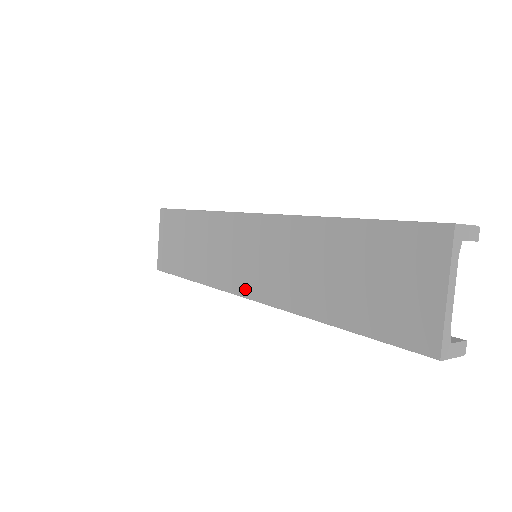
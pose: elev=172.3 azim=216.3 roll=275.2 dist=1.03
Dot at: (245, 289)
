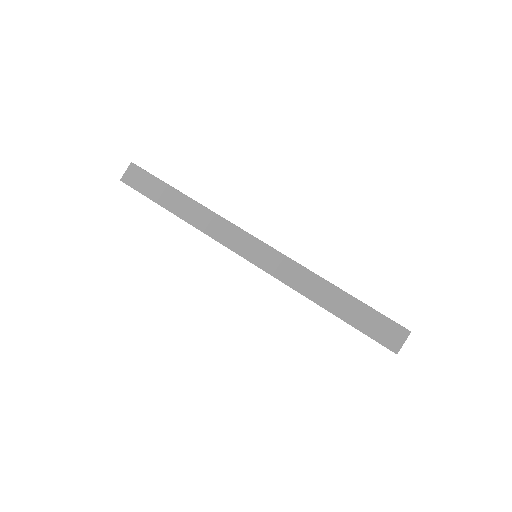
Dot at: occluded
